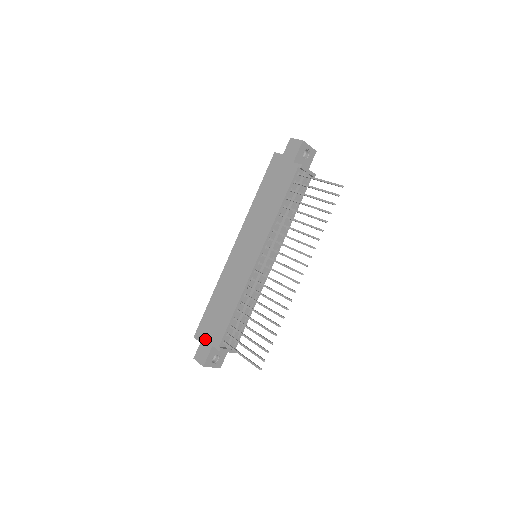
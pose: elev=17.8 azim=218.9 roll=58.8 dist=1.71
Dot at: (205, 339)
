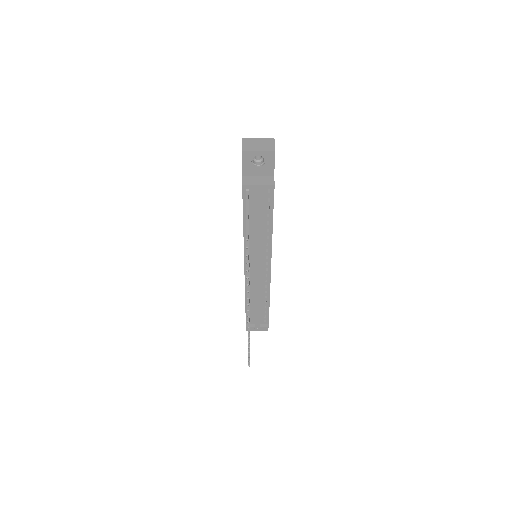
Dot at: occluded
